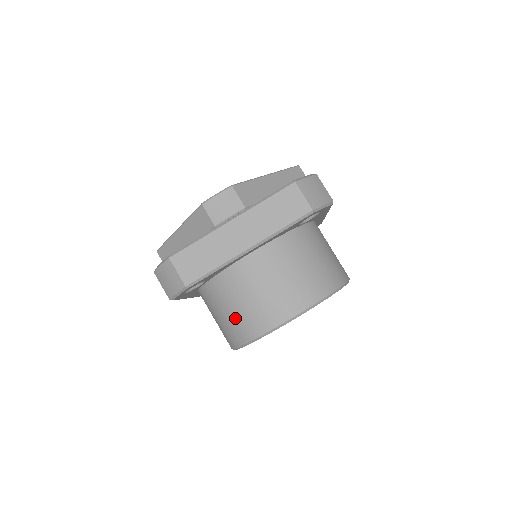
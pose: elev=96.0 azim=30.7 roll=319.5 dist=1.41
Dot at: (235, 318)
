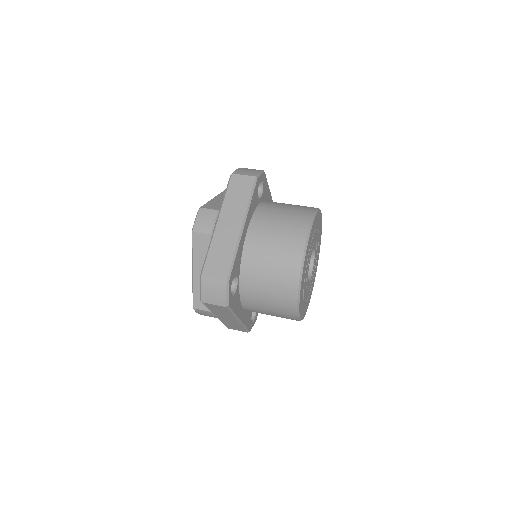
Dot at: (276, 281)
